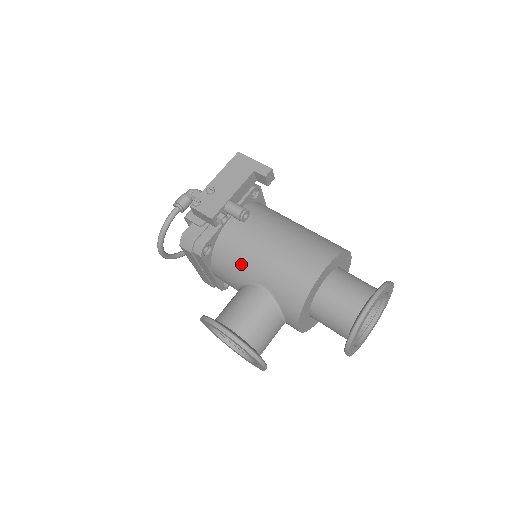
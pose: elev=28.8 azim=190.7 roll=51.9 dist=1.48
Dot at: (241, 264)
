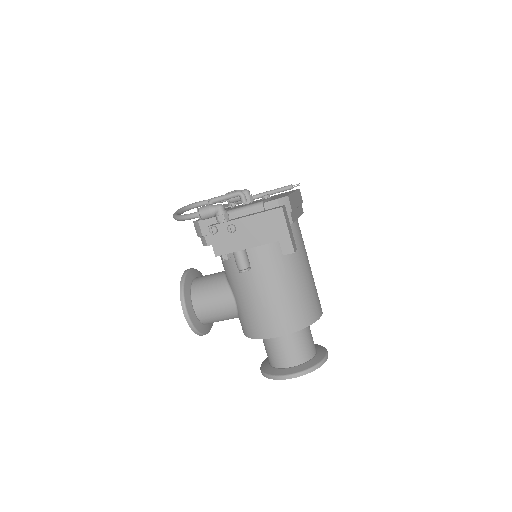
Dot at: (230, 274)
